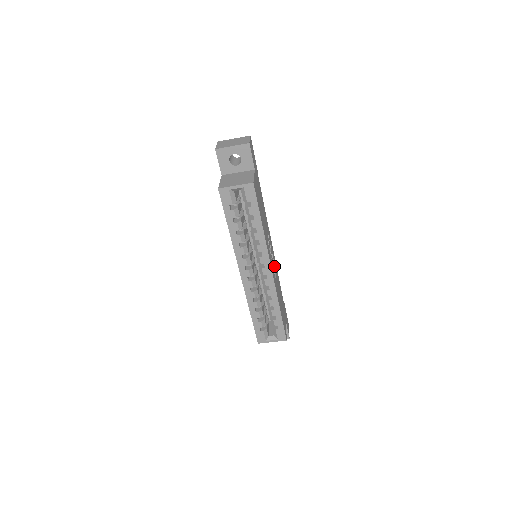
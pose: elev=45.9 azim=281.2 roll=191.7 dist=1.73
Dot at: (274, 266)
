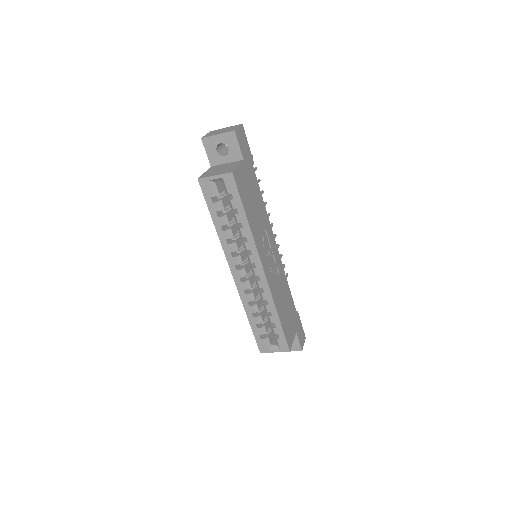
Dot at: (275, 268)
